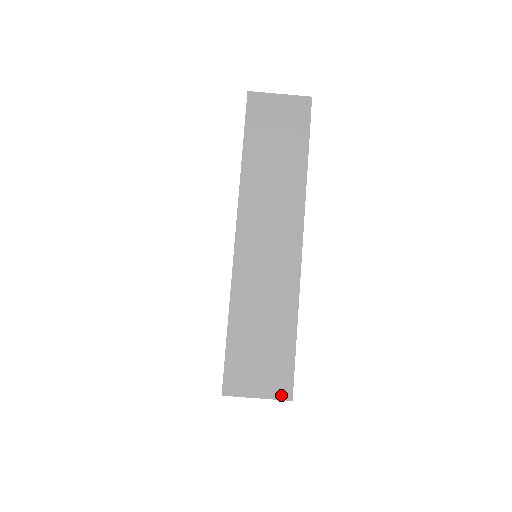
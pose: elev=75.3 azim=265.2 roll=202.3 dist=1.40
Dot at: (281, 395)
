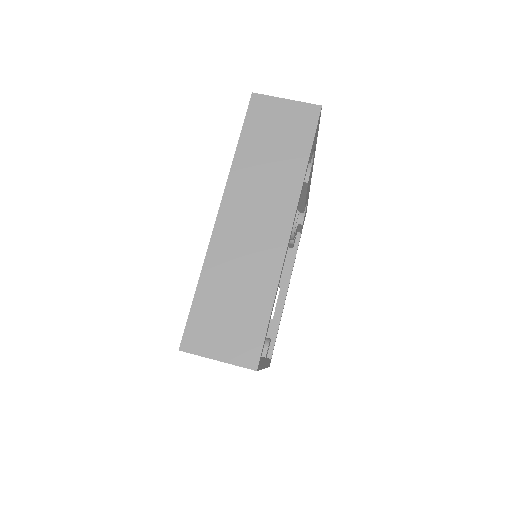
Dot at: (310, 106)
